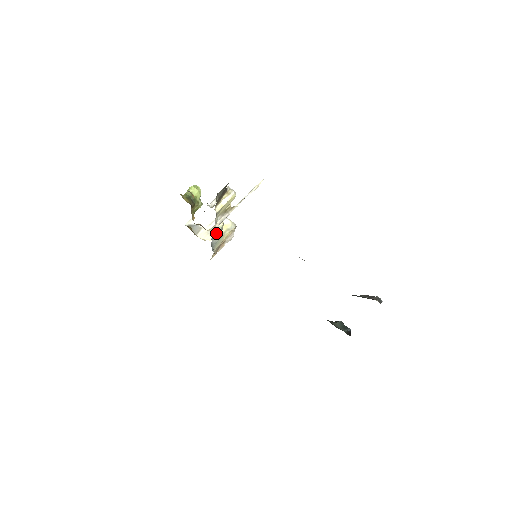
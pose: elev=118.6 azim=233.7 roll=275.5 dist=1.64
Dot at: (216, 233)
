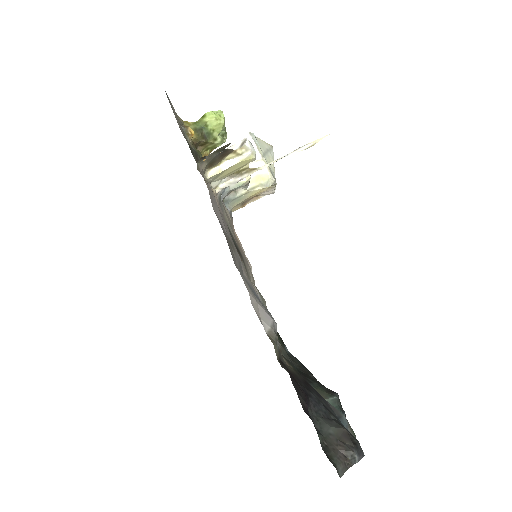
Dot at: (233, 189)
